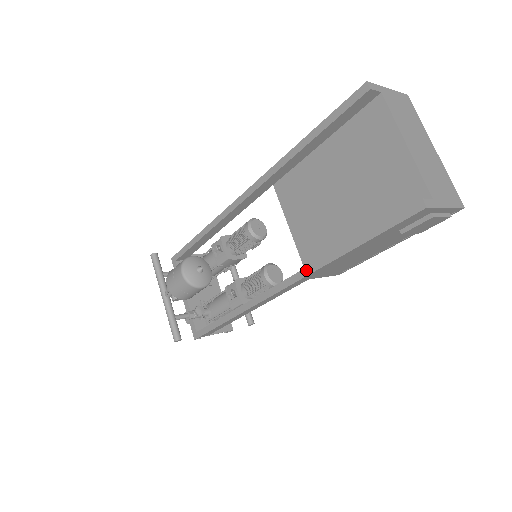
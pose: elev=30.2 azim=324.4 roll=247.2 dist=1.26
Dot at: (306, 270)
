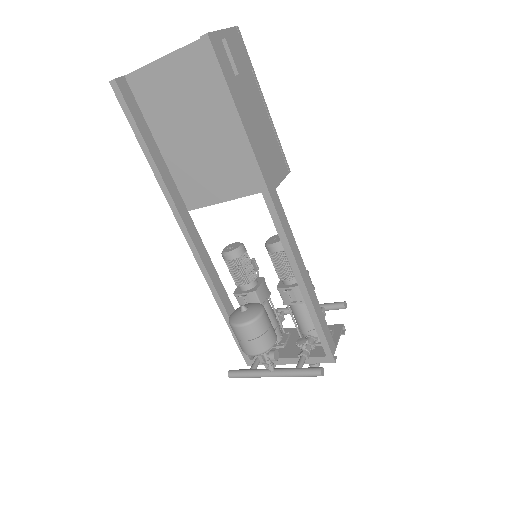
Dot at: (259, 182)
